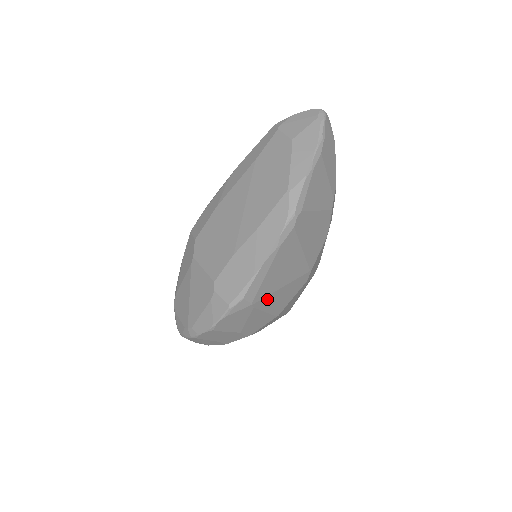
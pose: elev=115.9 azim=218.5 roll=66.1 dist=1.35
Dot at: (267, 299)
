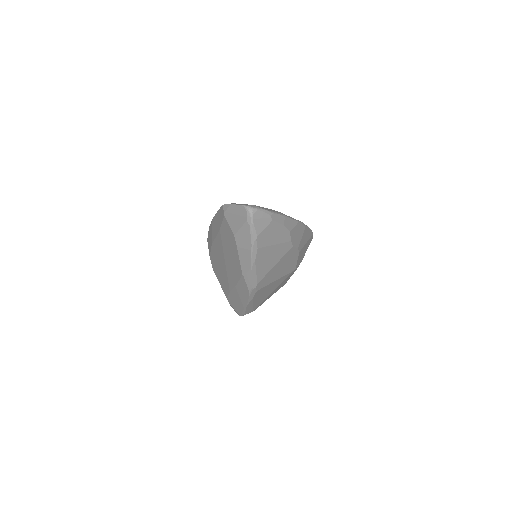
Dot at: (265, 300)
